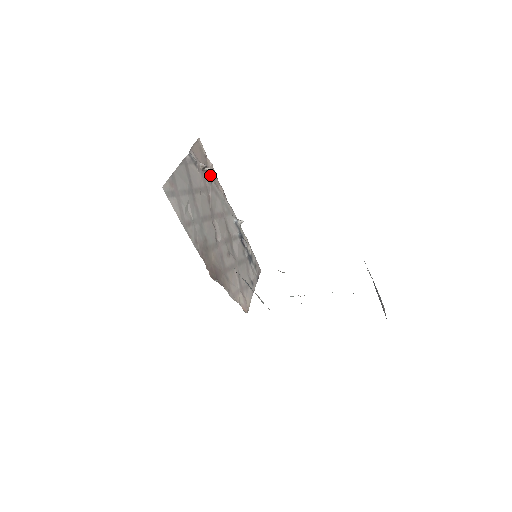
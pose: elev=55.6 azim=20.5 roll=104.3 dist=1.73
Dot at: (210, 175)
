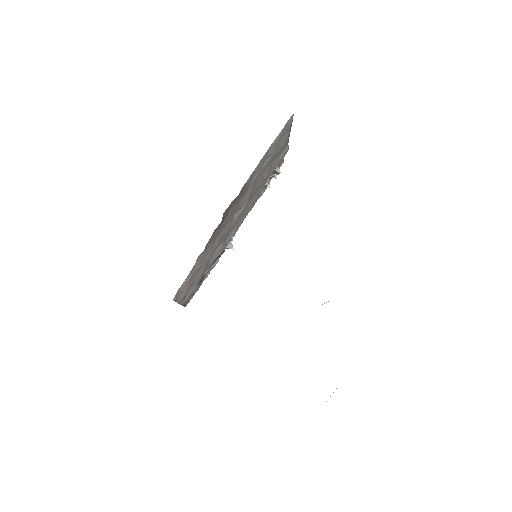
Dot at: occluded
